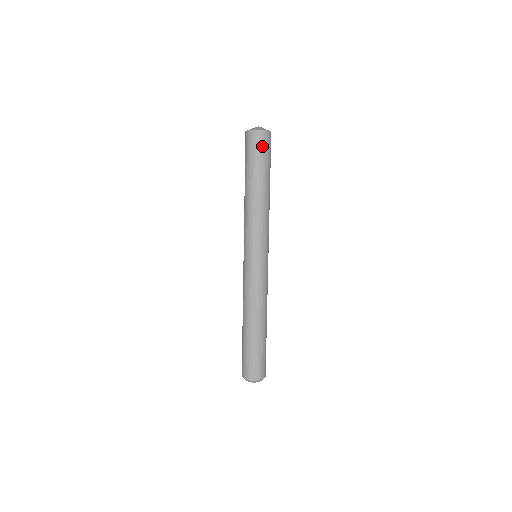
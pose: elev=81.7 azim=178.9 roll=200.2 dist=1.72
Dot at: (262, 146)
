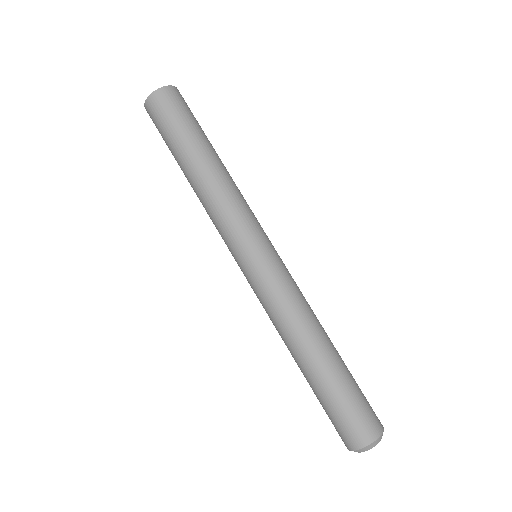
Dot at: (163, 112)
